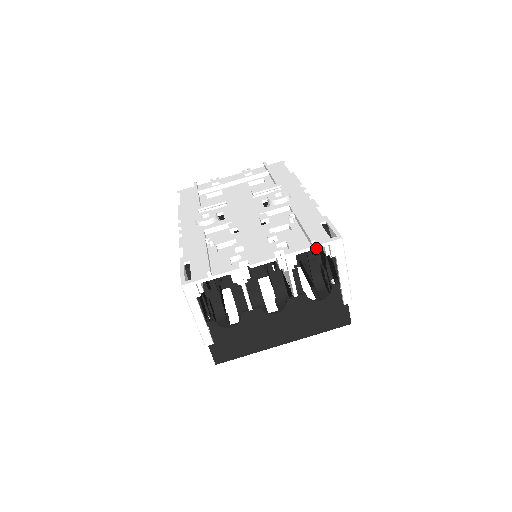
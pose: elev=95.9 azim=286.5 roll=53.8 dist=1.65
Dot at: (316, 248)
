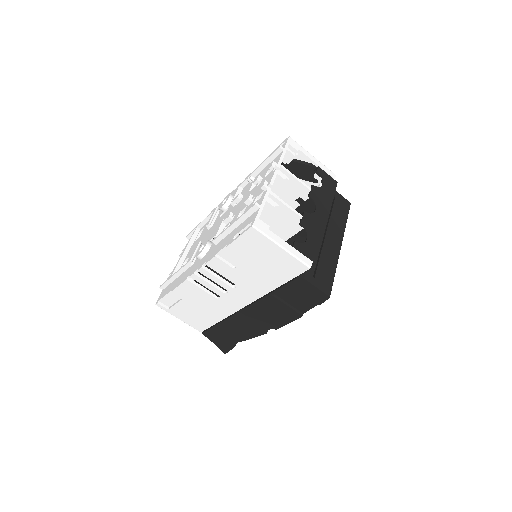
Dot at: occluded
